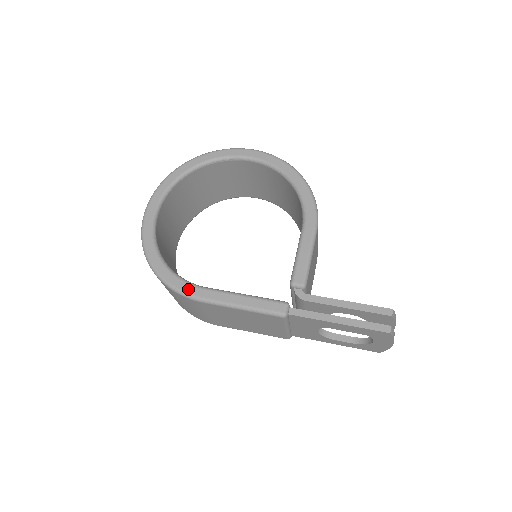
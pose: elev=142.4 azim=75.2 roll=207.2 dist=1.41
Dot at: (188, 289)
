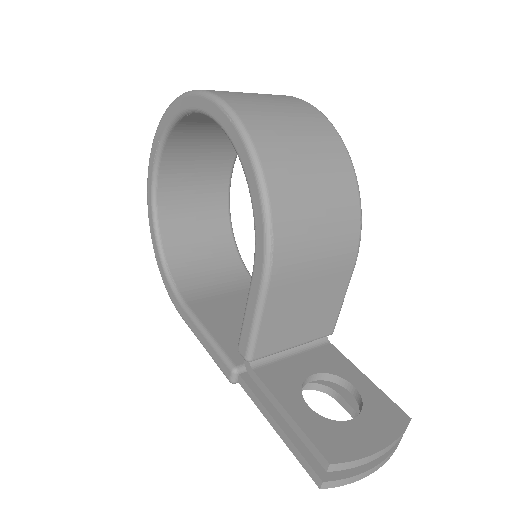
Dot at: (174, 300)
